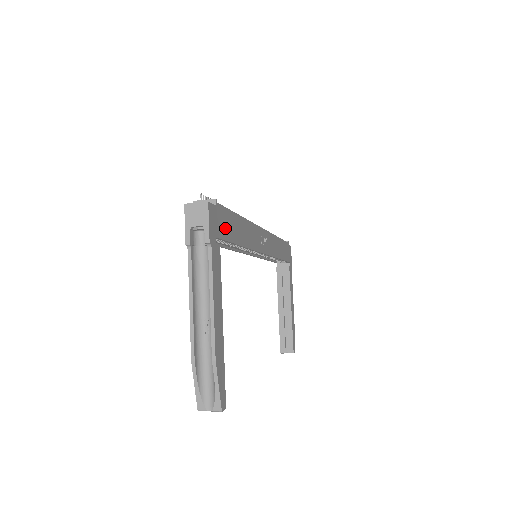
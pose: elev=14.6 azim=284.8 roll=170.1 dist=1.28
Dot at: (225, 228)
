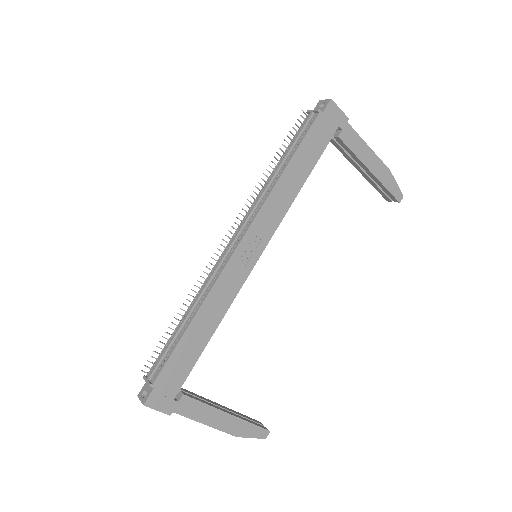
Dot at: (178, 374)
